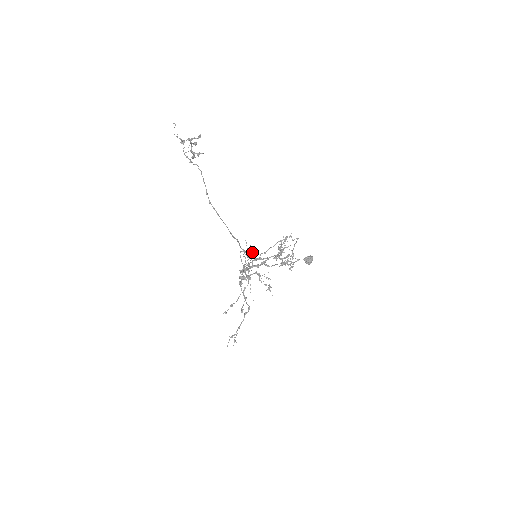
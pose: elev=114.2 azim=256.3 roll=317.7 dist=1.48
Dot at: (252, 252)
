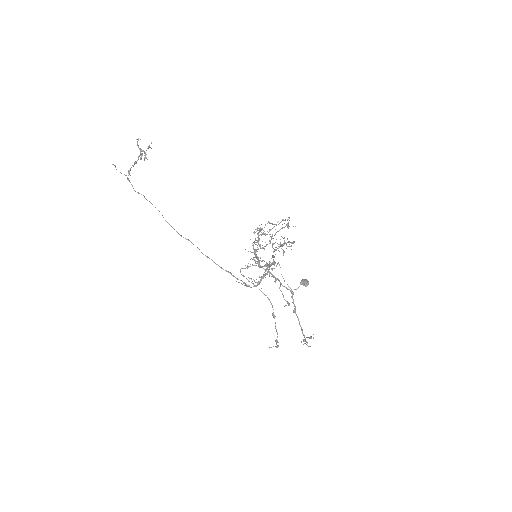
Dot at: occluded
